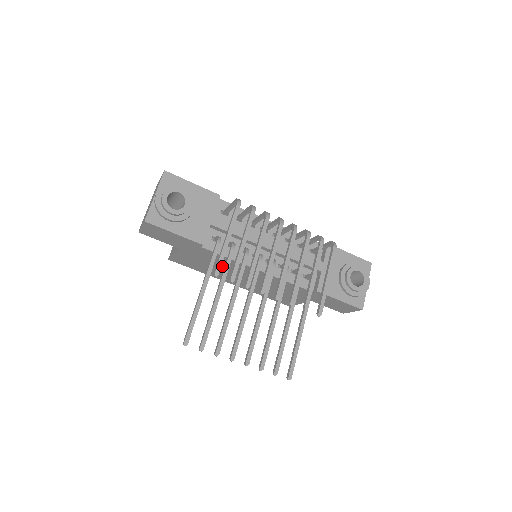
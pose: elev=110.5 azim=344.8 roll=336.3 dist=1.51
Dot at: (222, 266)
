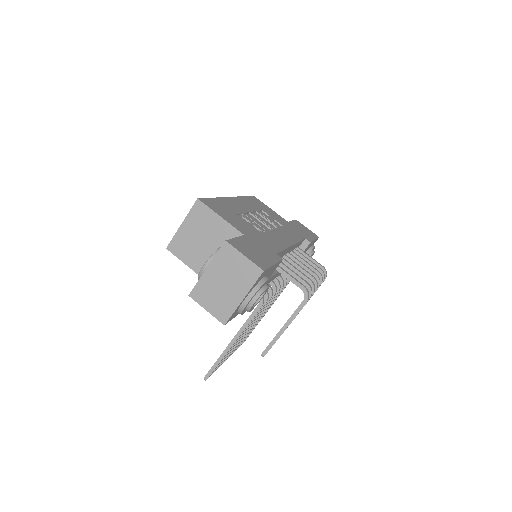
Dot at: occluded
